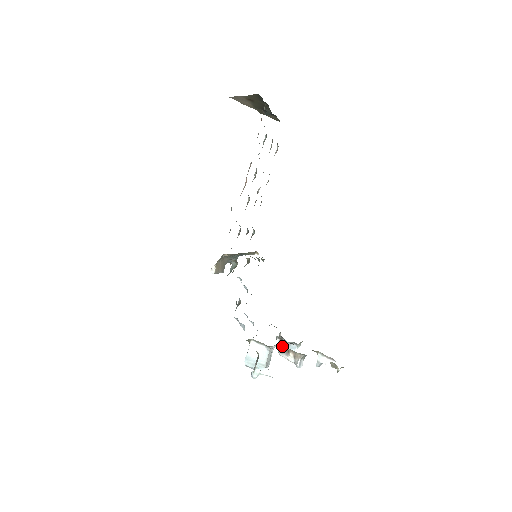
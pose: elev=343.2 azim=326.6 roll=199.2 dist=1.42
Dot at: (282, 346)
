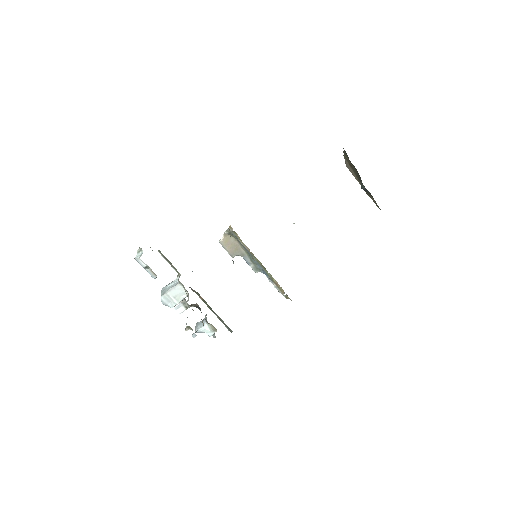
Dot at: occluded
